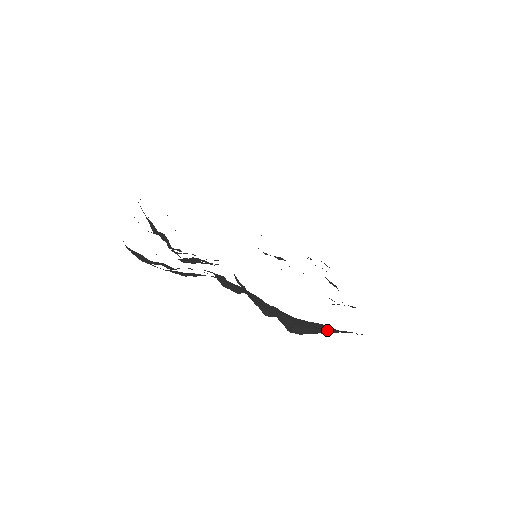
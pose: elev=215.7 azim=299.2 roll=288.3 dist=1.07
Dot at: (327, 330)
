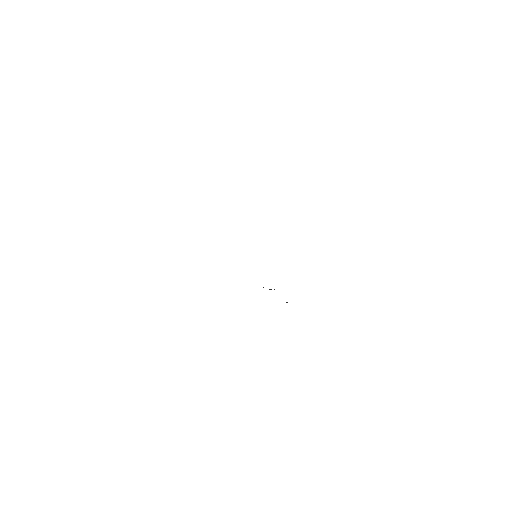
Dot at: occluded
